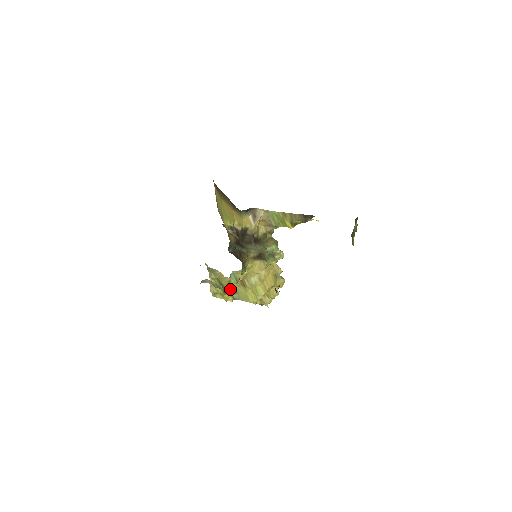
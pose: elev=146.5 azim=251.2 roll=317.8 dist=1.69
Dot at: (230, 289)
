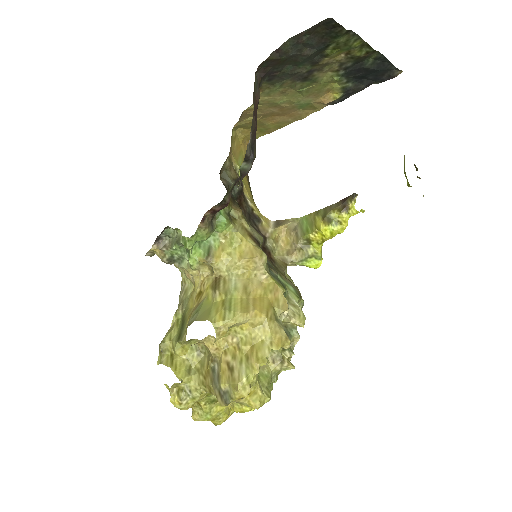
Dot at: (191, 314)
